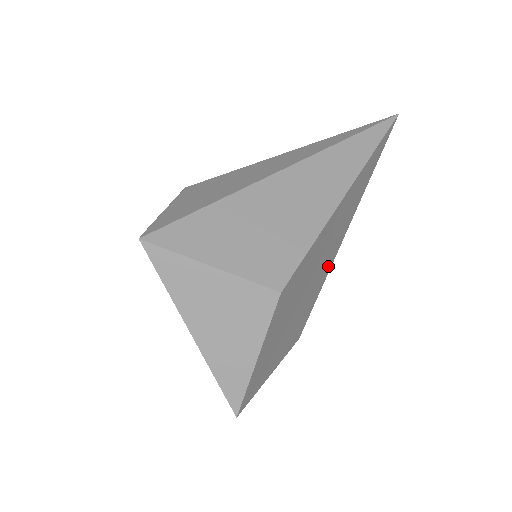
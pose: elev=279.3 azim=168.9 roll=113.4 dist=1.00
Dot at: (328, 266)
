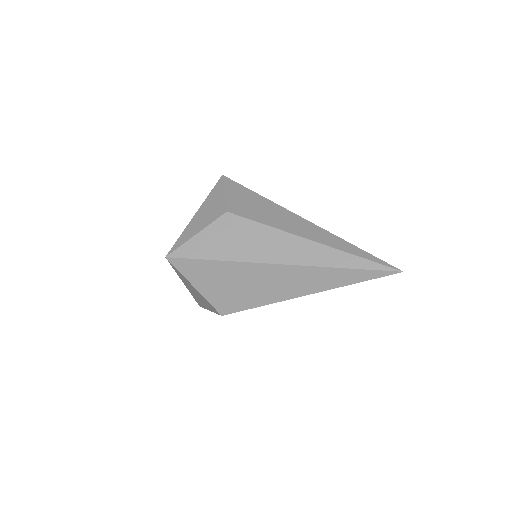
Dot at: occluded
